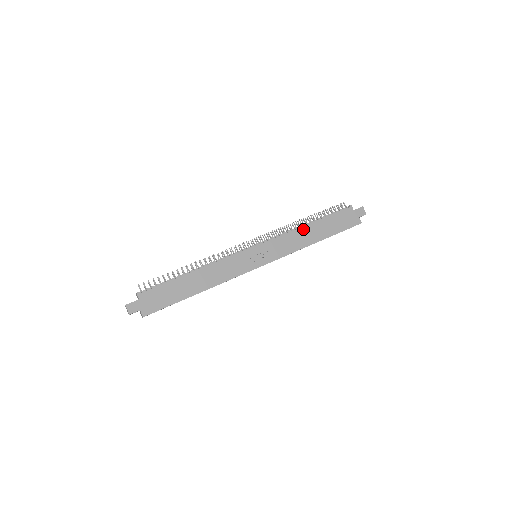
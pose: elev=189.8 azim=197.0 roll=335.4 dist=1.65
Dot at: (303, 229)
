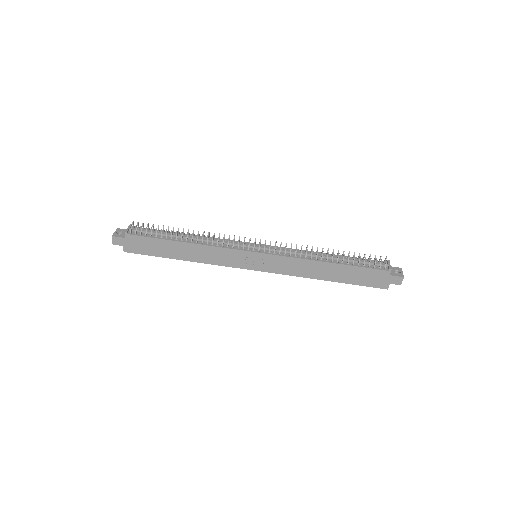
Dot at: (318, 263)
